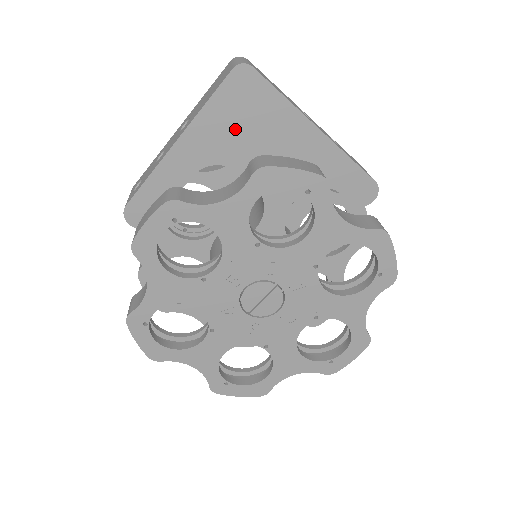
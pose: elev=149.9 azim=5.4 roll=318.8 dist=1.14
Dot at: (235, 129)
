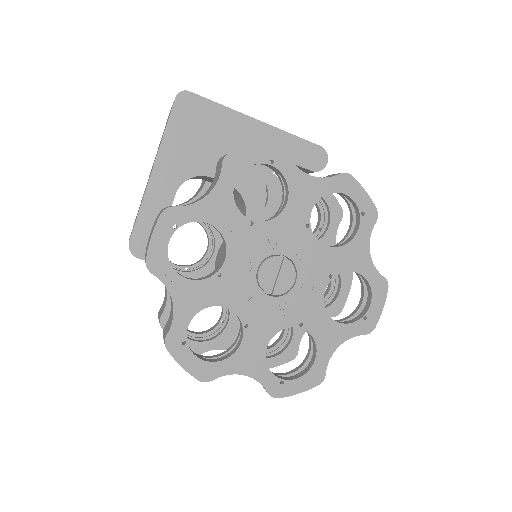
Dot at: (195, 143)
